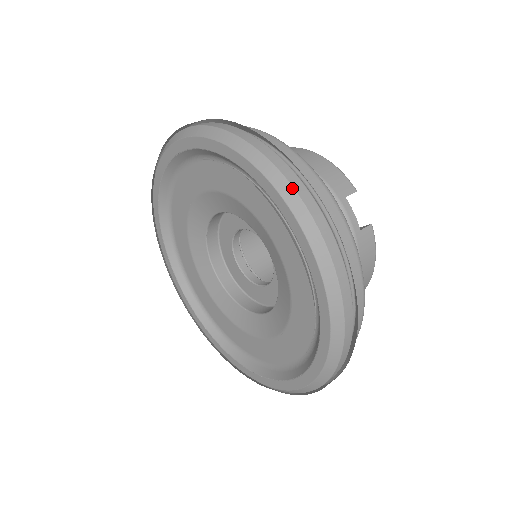
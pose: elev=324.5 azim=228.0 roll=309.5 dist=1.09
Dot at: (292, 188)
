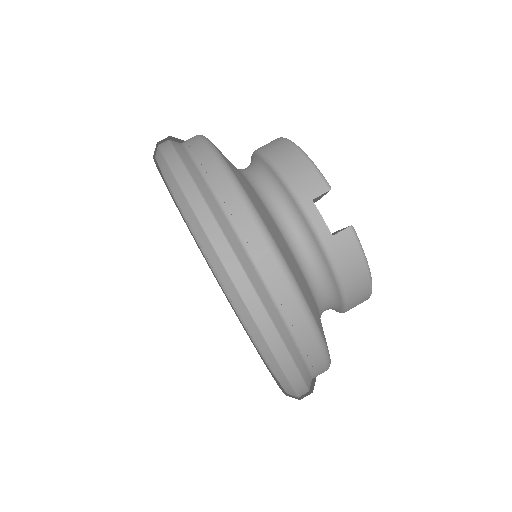
Dot at: (197, 220)
